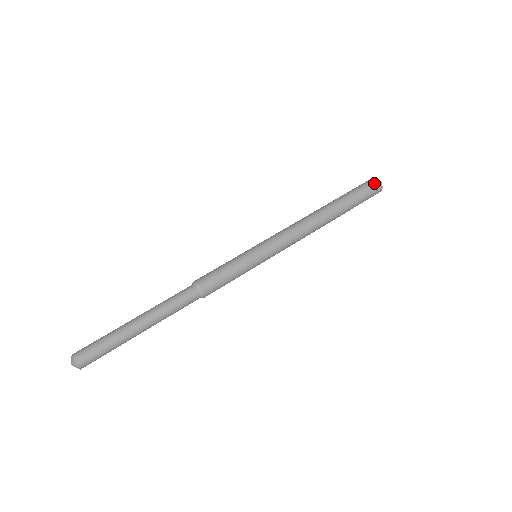
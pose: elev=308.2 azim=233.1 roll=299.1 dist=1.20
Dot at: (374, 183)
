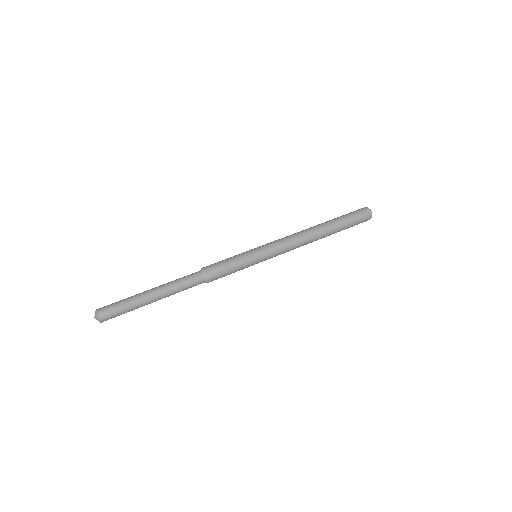
Dot at: (367, 216)
